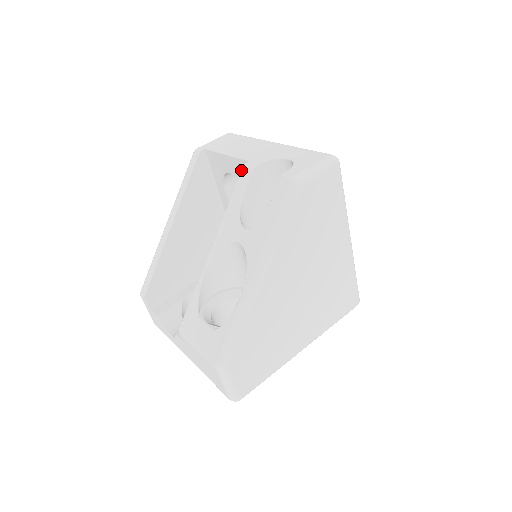
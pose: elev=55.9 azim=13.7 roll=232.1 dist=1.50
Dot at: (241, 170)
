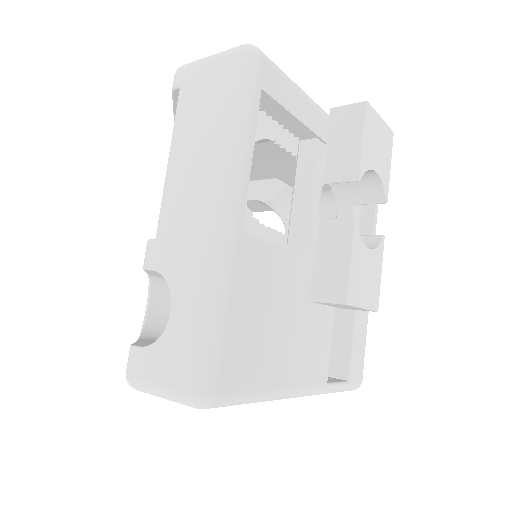
Dot at: occluded
